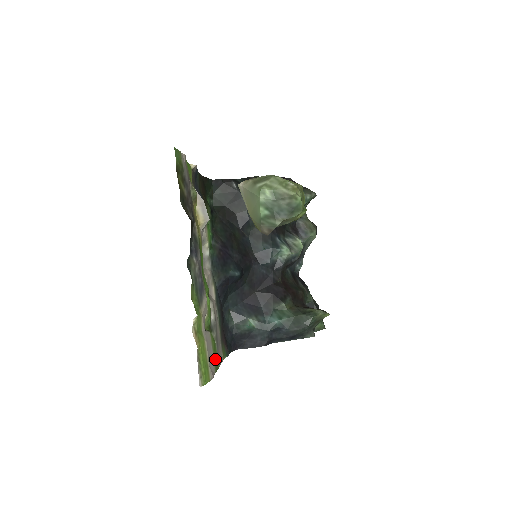
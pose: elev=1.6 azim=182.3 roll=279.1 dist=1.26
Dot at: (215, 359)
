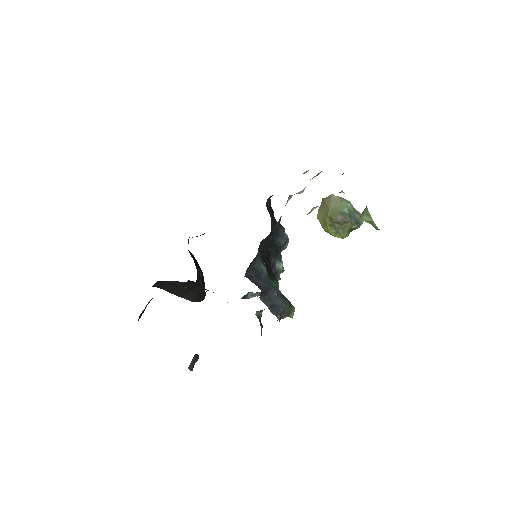
Dot at: occluded
